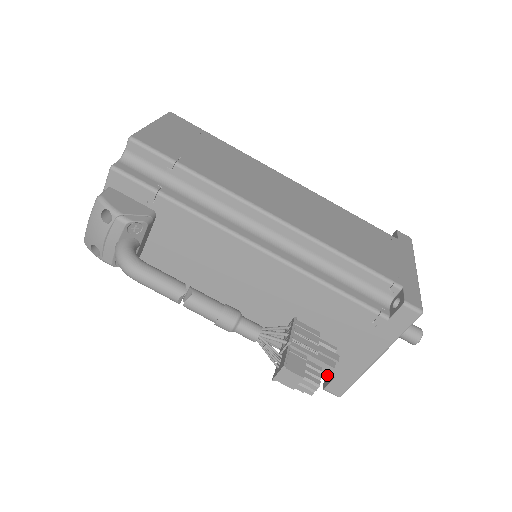
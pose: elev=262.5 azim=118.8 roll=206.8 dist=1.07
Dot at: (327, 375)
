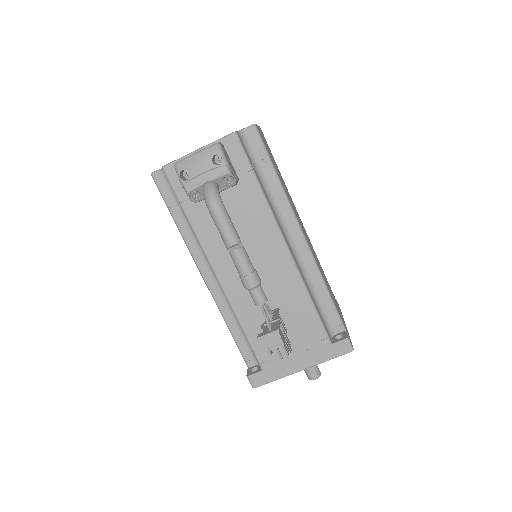
Dot at: (252, 368)
